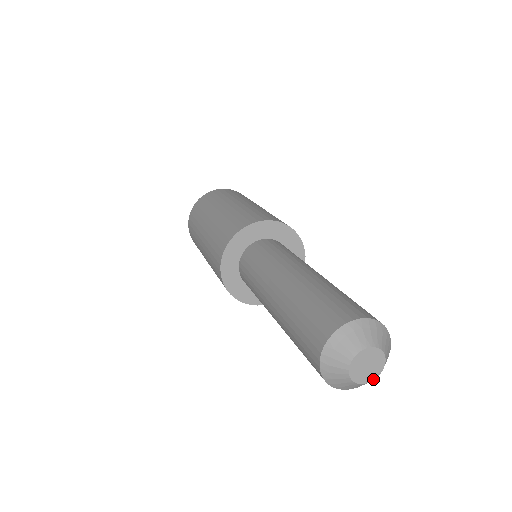
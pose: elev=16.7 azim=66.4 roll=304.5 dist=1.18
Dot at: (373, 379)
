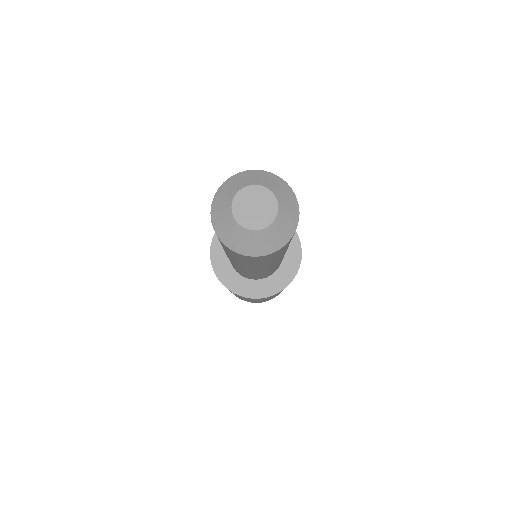
Dot at: (269, 224)
